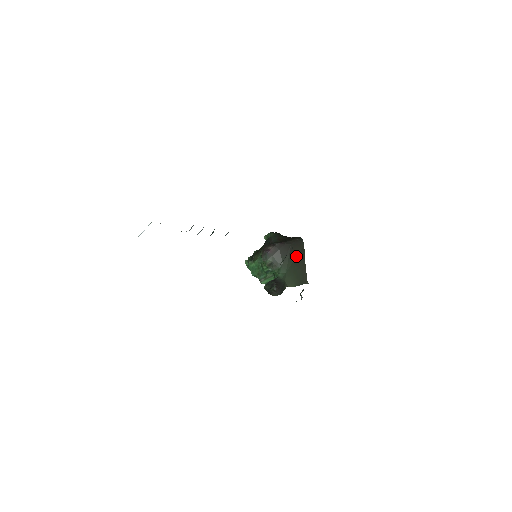
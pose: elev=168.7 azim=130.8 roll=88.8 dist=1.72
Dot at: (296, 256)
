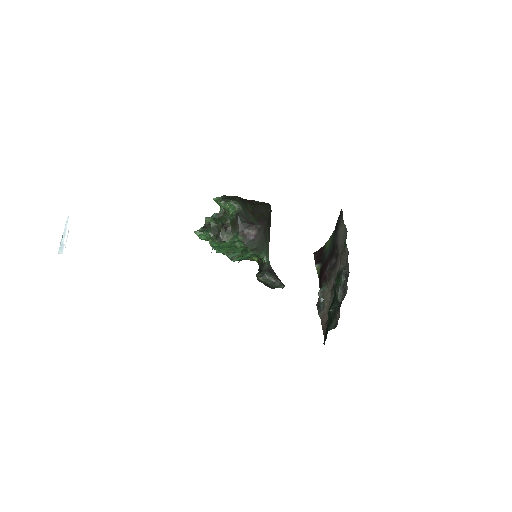
Dot at: occluded
